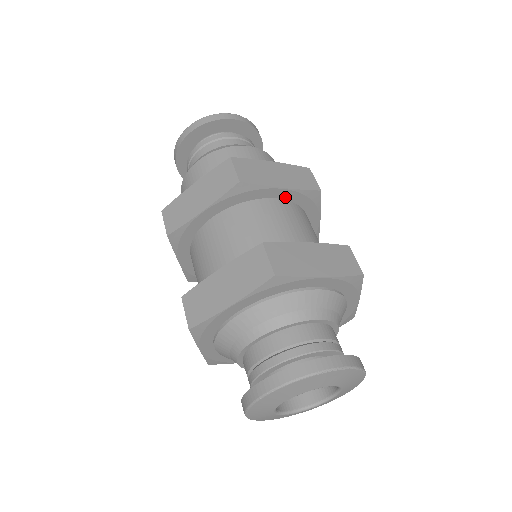
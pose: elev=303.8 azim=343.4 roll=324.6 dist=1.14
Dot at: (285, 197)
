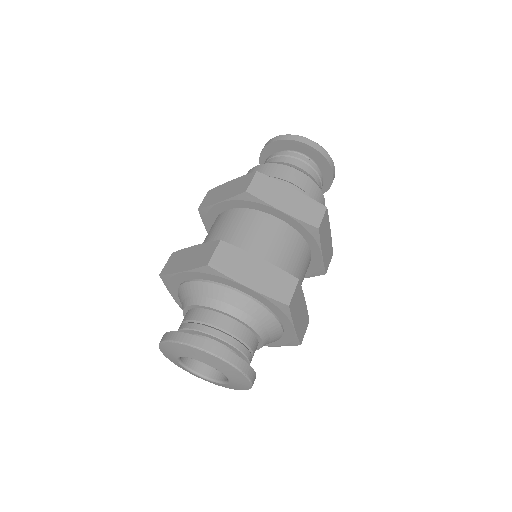
Dot at: (314, 256)
